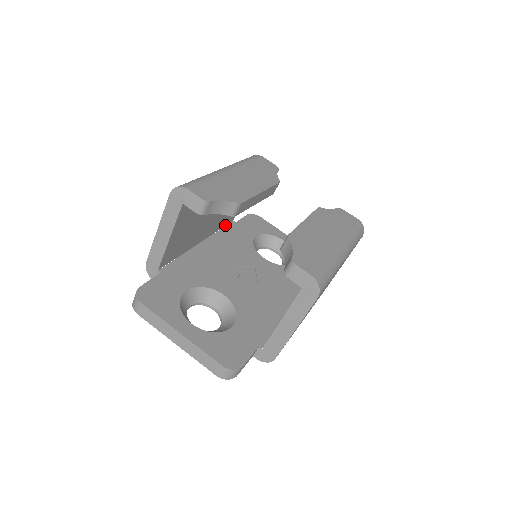
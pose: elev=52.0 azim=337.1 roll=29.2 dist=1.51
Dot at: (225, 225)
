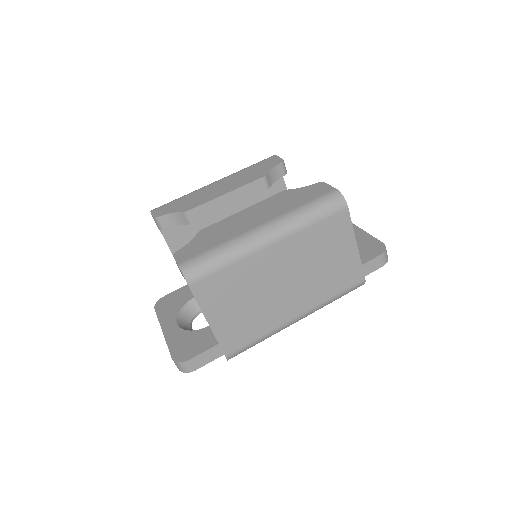
Dot at: occluded
